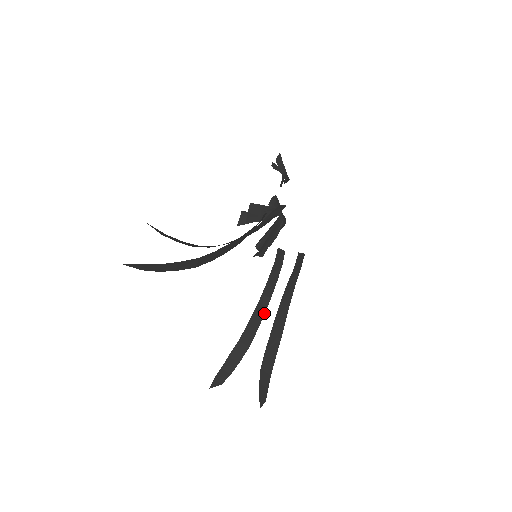
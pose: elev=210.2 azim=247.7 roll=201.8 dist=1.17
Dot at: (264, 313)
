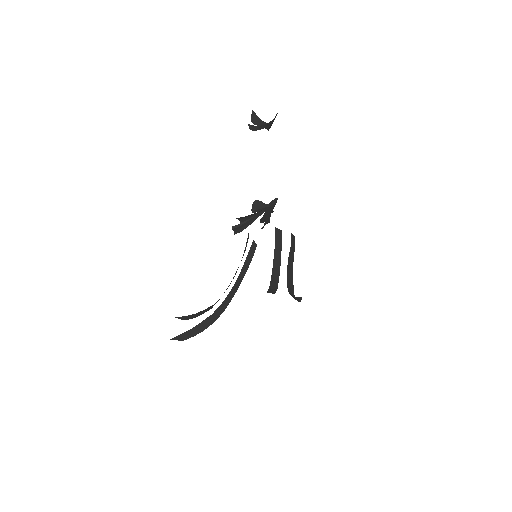
Dot at: (279, 275)
